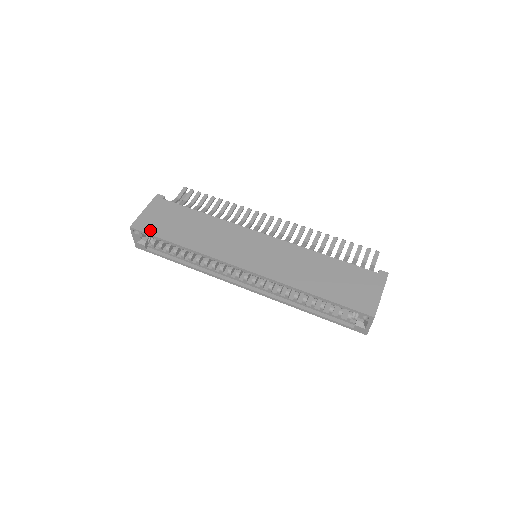
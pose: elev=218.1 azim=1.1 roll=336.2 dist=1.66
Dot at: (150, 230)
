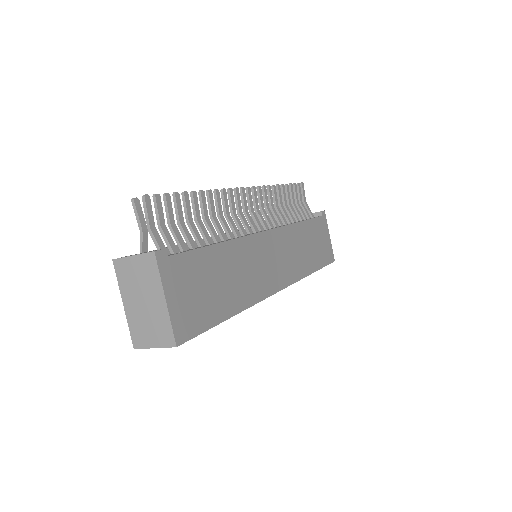
Dot at: (199, 326)
